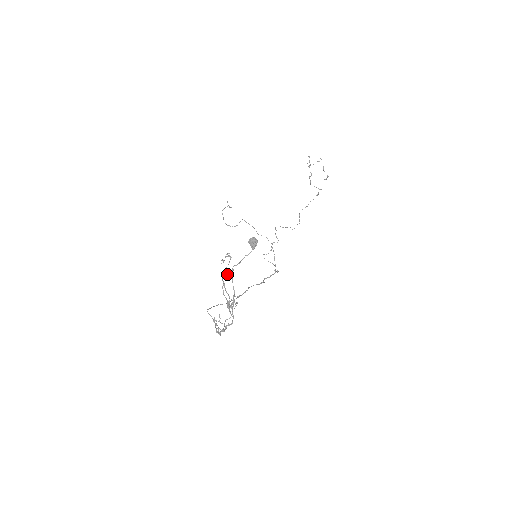
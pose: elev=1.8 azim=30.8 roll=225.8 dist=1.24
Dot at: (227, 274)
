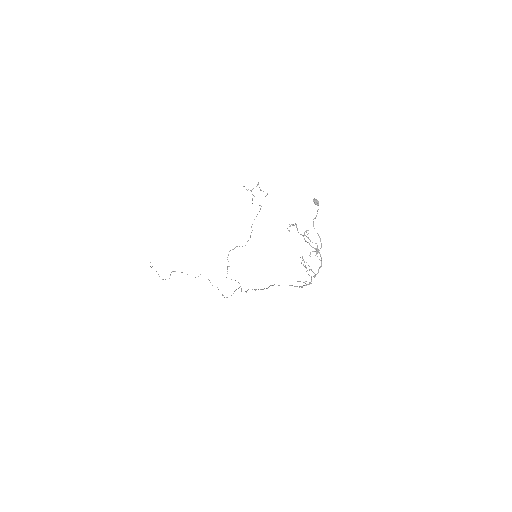
Dot at: (306, 230)
